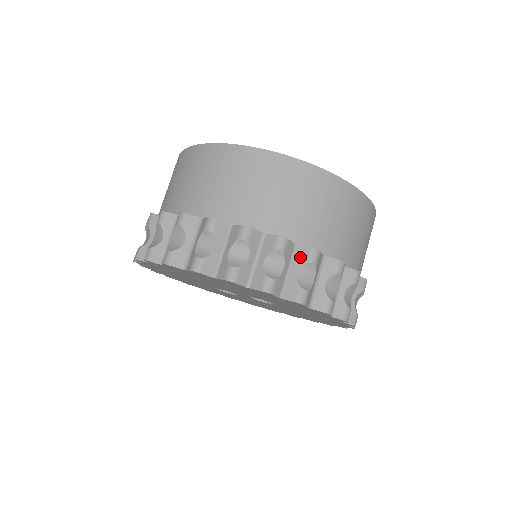
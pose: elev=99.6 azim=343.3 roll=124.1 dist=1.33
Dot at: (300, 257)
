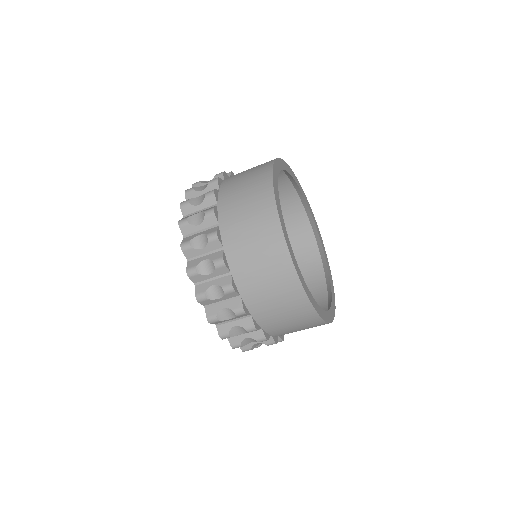
Dot at: (245, 322)
